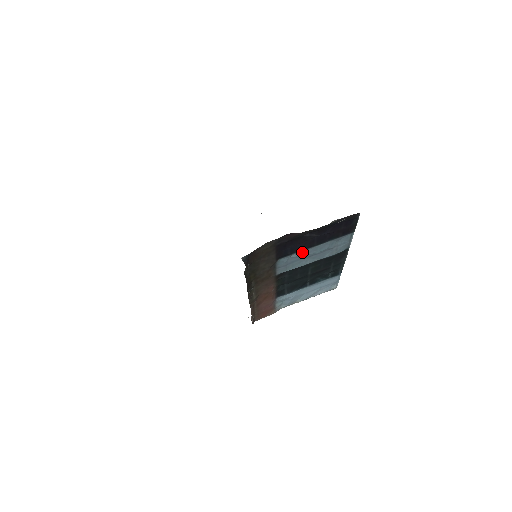
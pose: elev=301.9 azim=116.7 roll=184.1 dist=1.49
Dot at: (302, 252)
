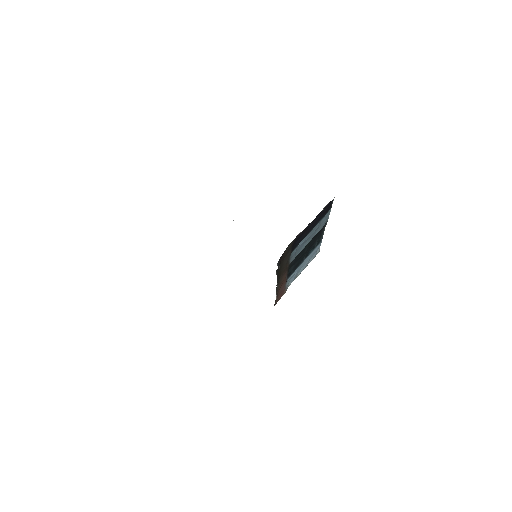
Dot at: (304, 239)
